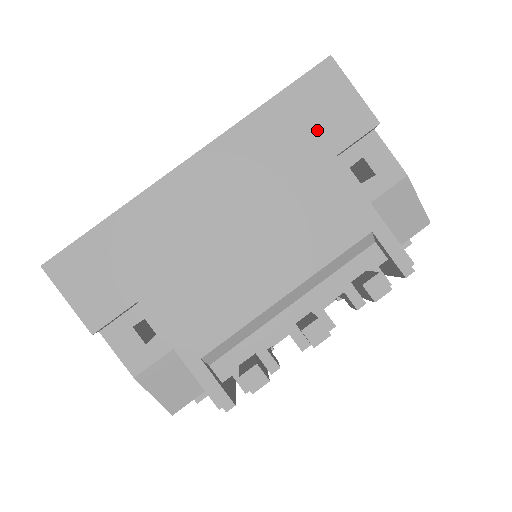
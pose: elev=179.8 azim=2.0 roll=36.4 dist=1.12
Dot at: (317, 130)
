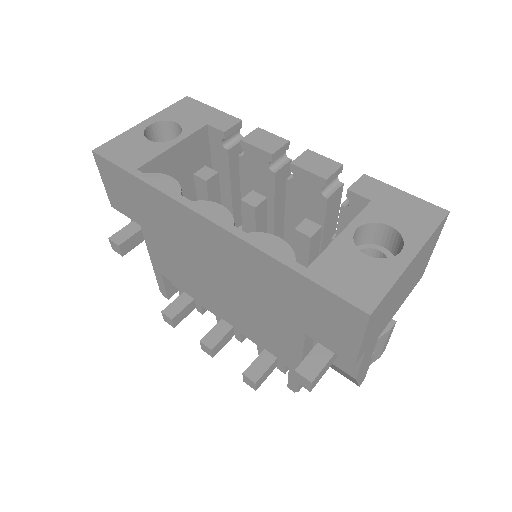
Dot at: (307, 316)
